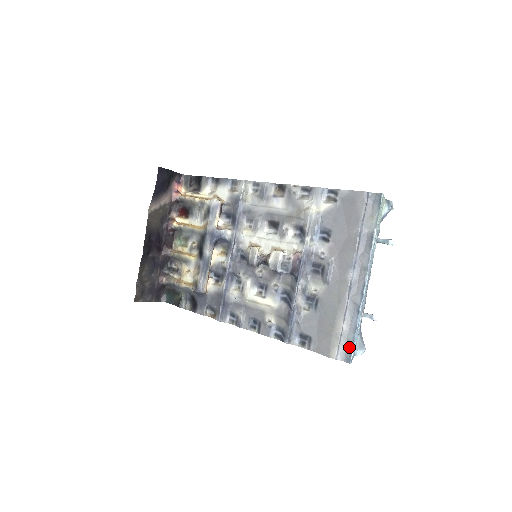
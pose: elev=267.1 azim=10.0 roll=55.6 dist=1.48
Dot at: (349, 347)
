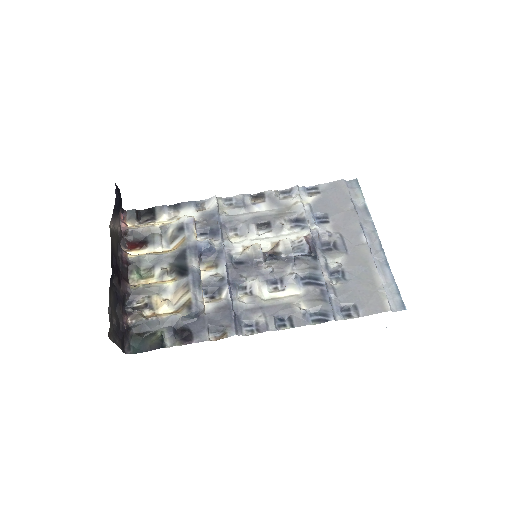
Dot at: (397, 296)
